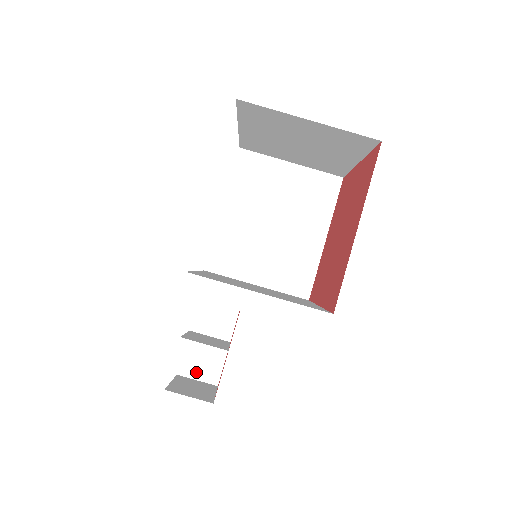
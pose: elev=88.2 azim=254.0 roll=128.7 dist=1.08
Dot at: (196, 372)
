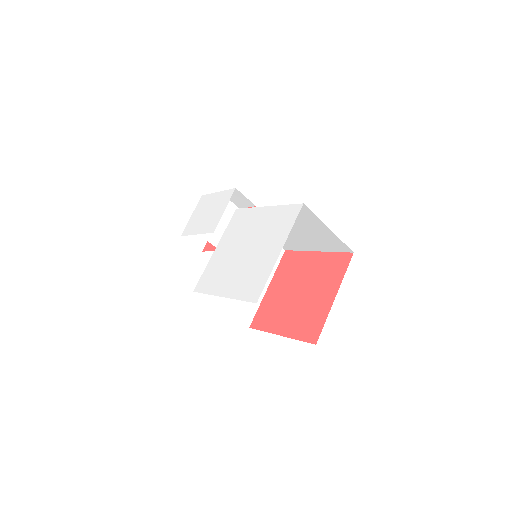
Dot at: occluded
